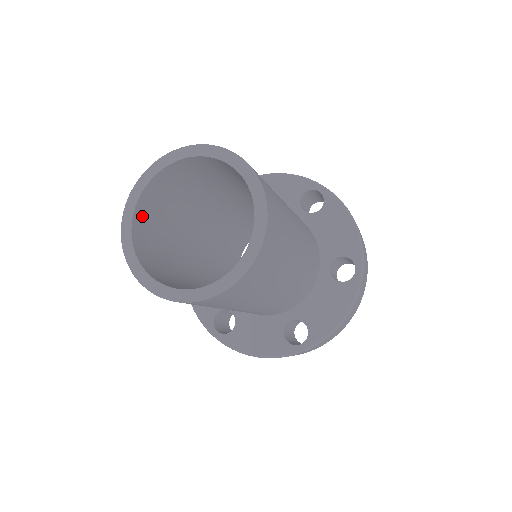
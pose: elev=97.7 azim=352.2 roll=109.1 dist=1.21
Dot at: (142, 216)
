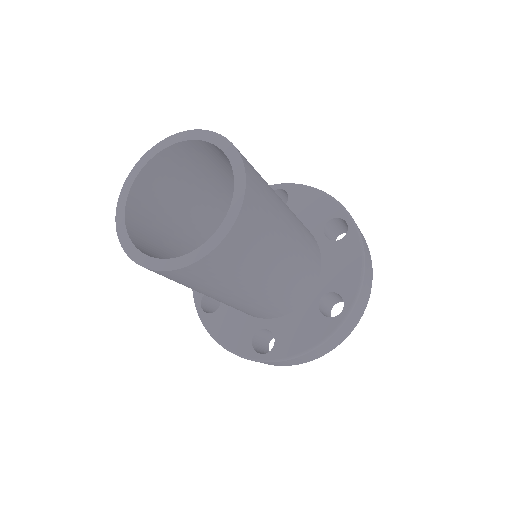
Dot at: (150, 176)
